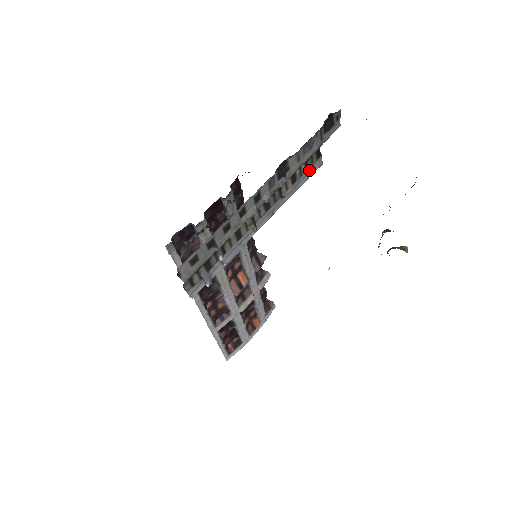
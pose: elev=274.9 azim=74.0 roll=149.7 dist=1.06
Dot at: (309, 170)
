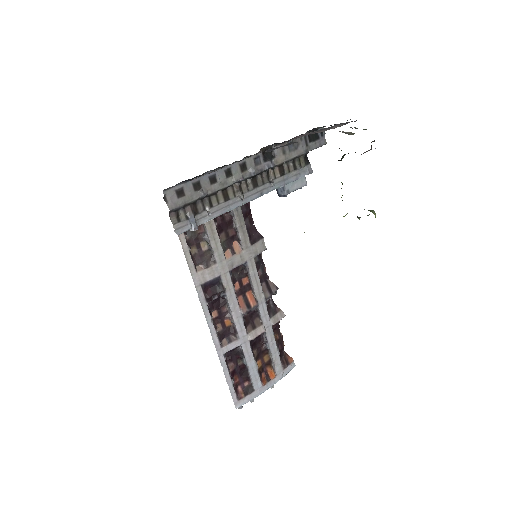
Dot at: (298, 171)
